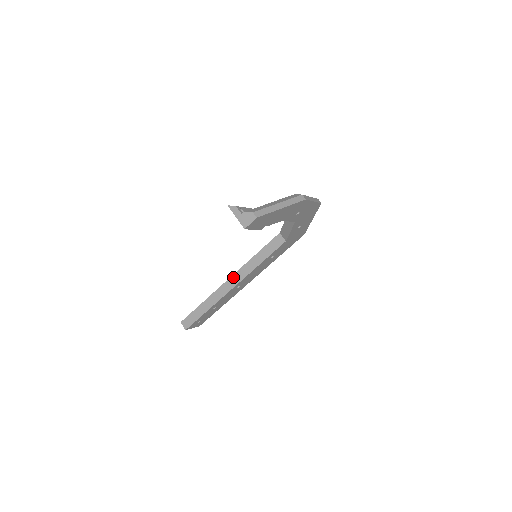
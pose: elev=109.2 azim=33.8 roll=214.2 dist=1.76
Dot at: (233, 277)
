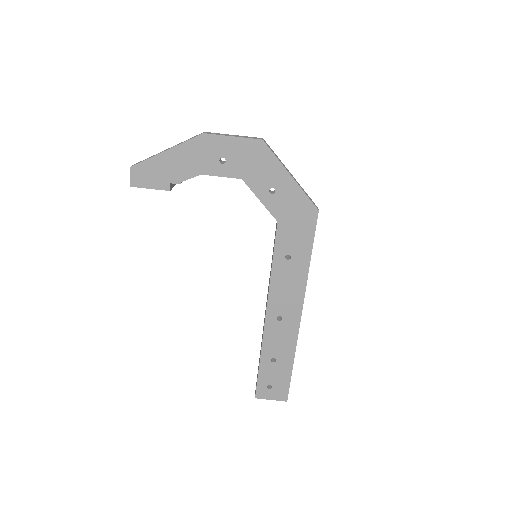
Dot at: (266, 303)
